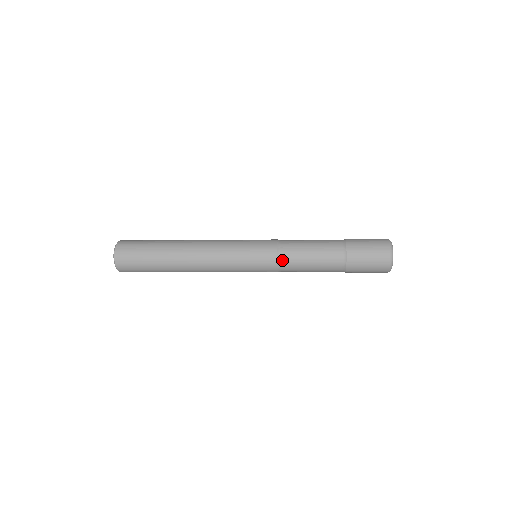
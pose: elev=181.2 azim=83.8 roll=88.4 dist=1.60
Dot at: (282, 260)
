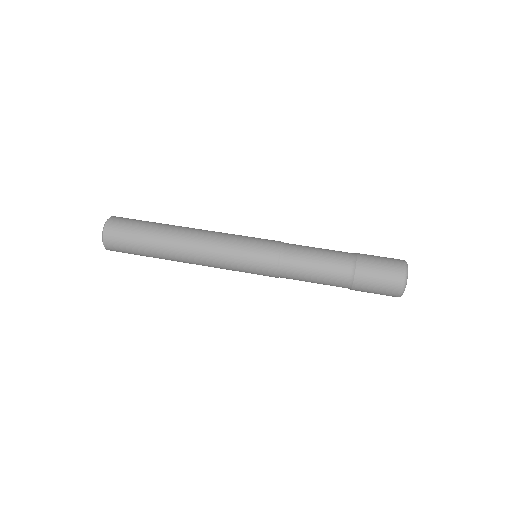
Dot at: (283, 266)
